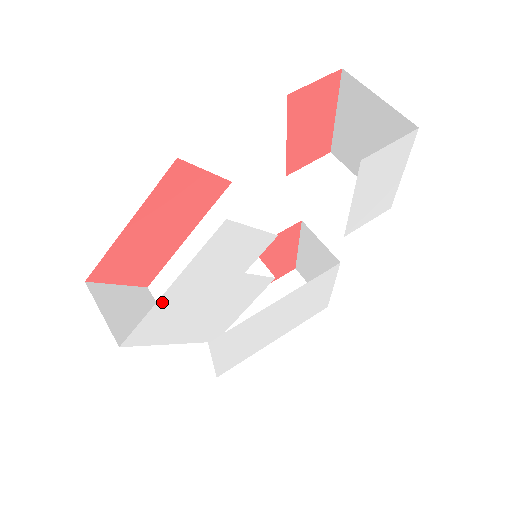
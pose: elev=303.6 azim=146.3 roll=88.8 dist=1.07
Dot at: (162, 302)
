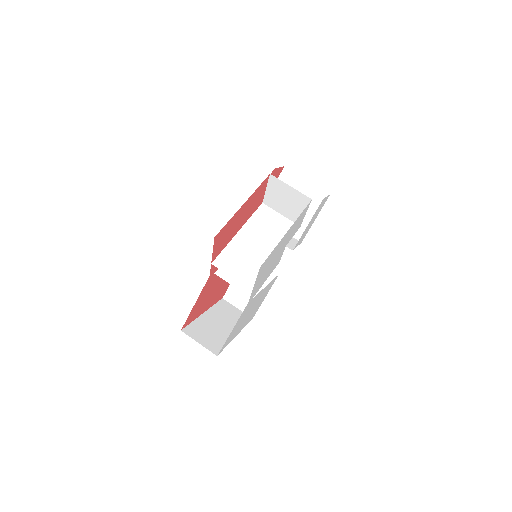
Dot at: (280, 242)
